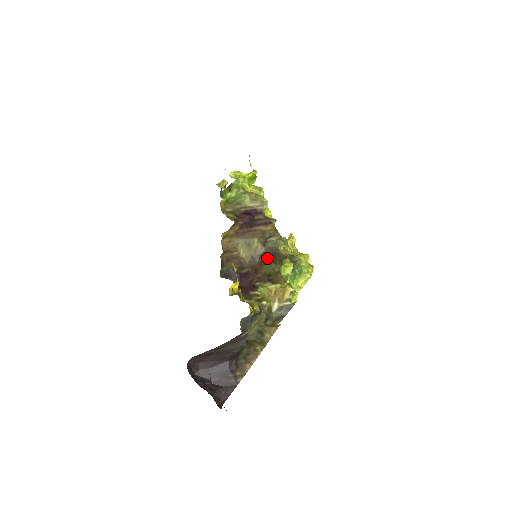
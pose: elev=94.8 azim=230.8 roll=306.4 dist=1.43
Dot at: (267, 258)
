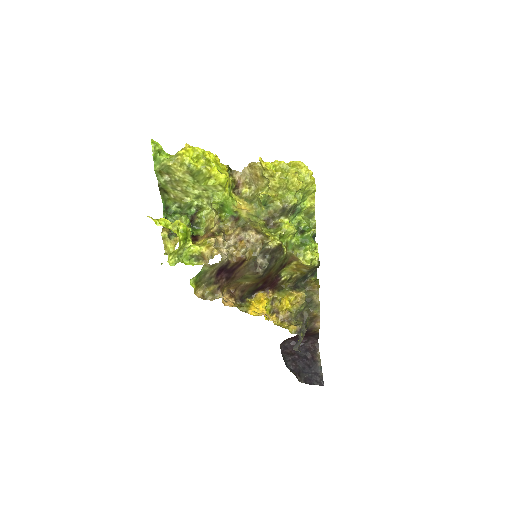
Dot at: (268, 268)
